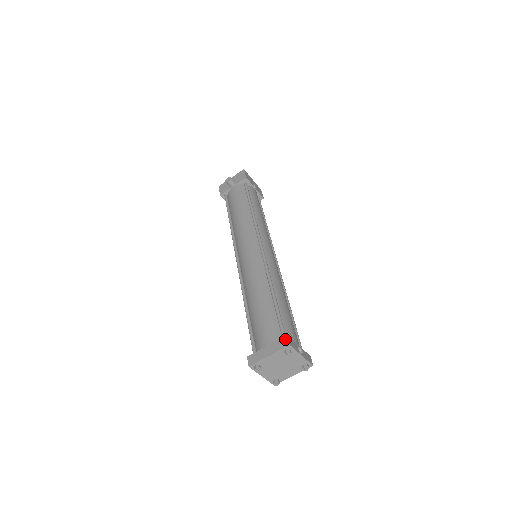
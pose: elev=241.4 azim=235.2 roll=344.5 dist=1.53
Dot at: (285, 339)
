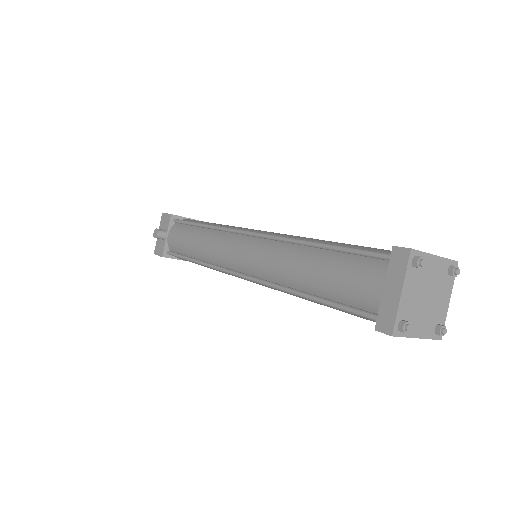
Dot at: (396, 252)
